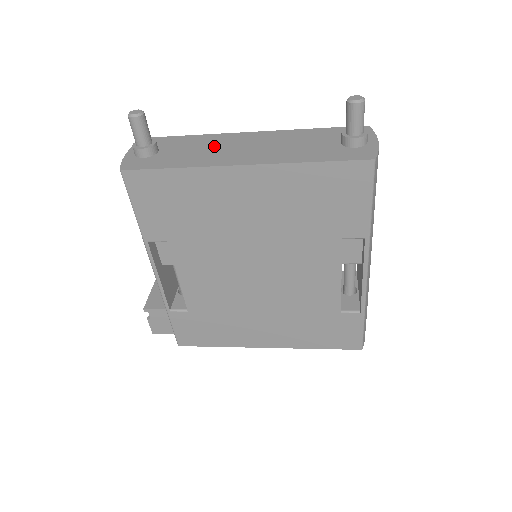
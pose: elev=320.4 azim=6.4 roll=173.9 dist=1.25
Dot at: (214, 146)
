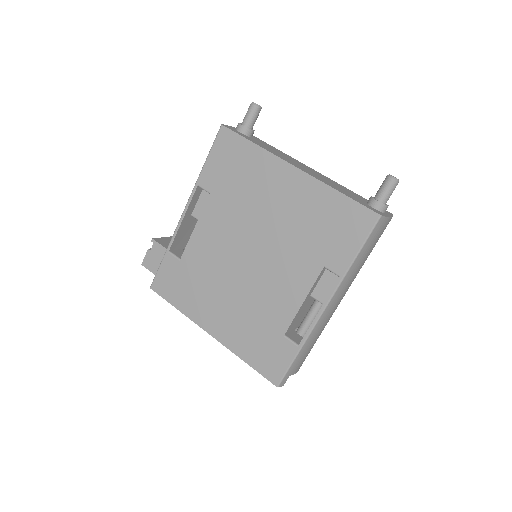
Dot at: (286, 157)
